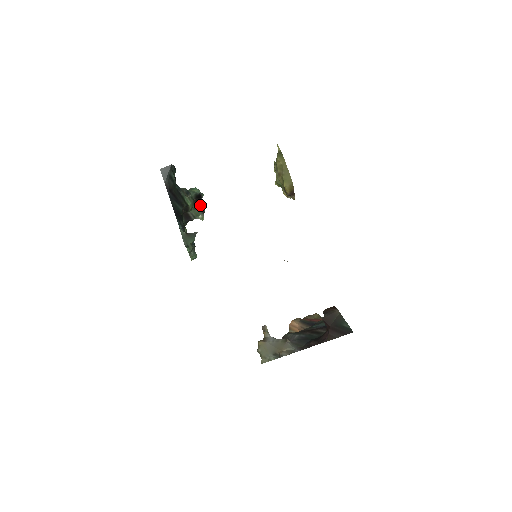
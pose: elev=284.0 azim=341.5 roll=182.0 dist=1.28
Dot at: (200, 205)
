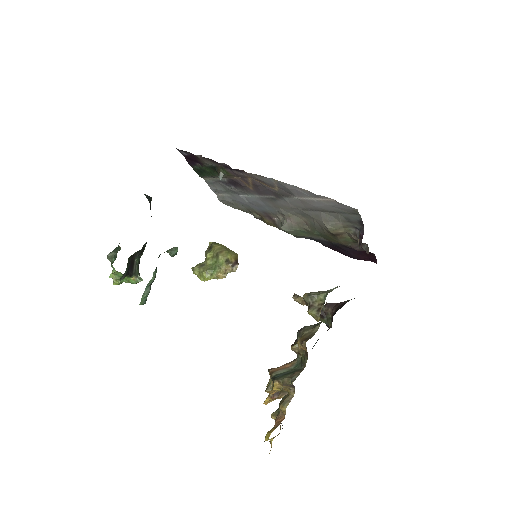
Dot at: occluded
